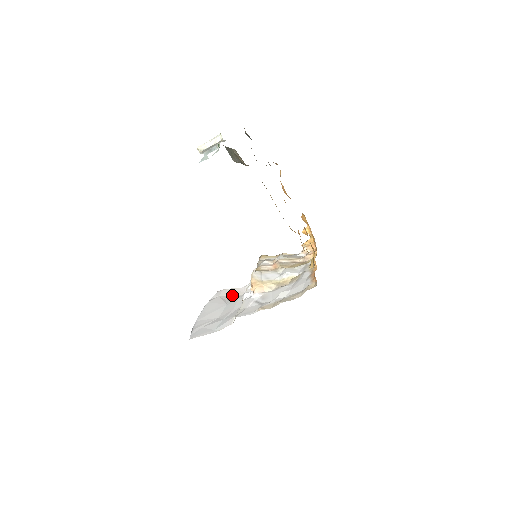
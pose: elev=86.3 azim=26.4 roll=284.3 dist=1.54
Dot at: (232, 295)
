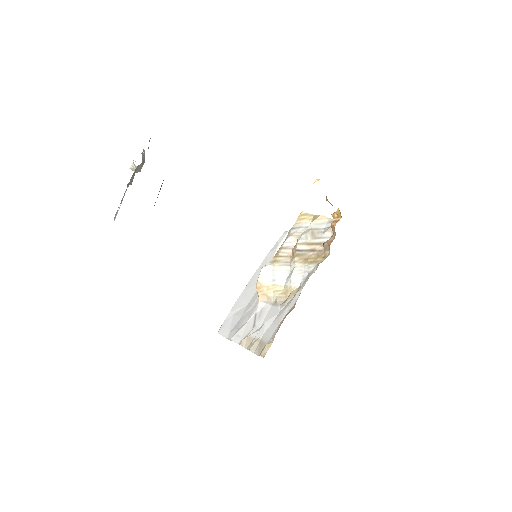
Dot at: occluded
